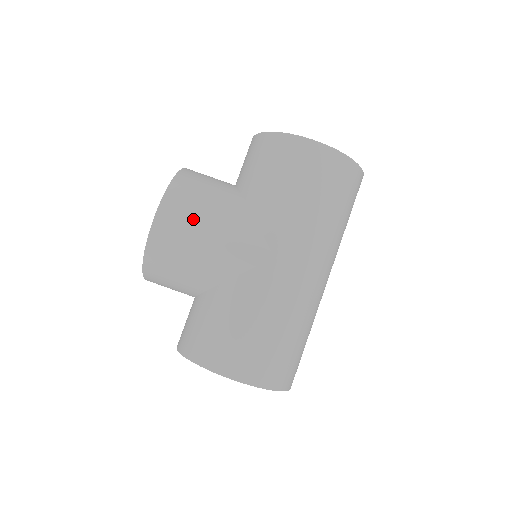
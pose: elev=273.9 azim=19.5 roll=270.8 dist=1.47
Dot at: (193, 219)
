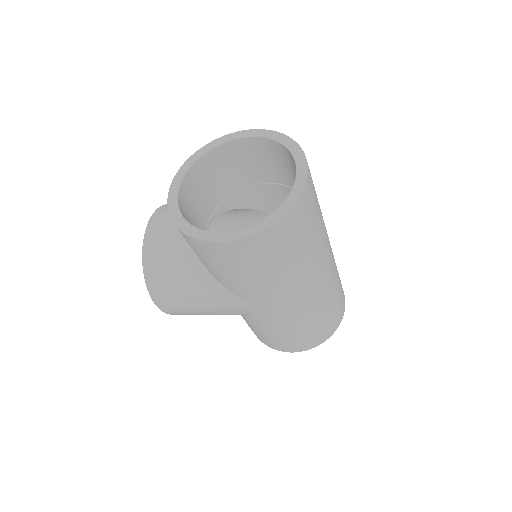
Dot at: (184, 305)
